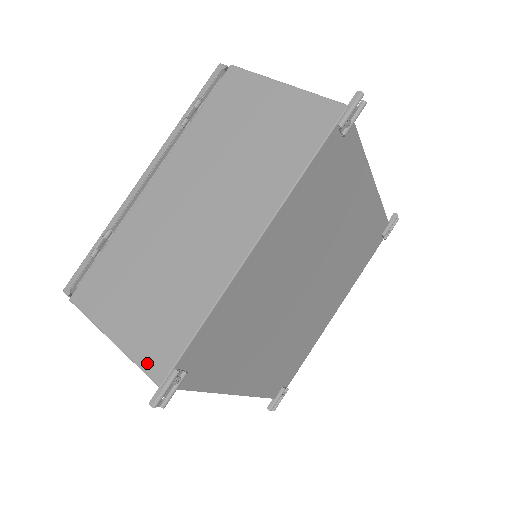
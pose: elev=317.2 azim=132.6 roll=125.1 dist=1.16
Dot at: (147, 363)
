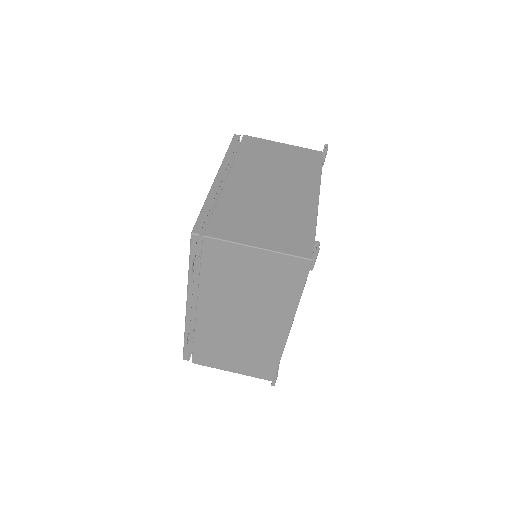
Dot at: (260, 376)
